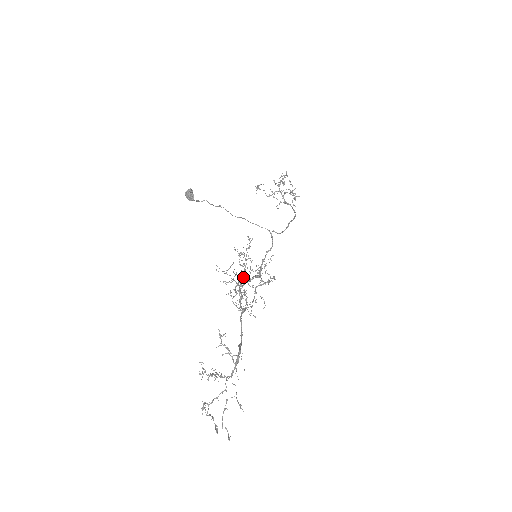
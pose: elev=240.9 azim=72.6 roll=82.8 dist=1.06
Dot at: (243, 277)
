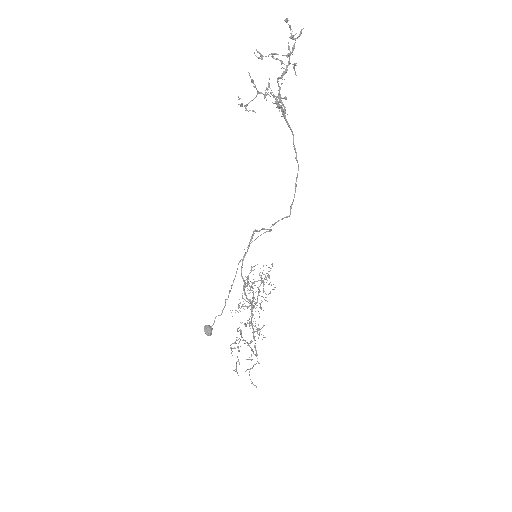
Dot at: occluded
